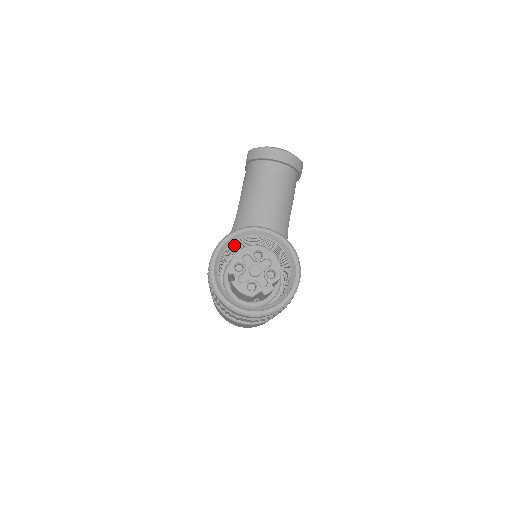
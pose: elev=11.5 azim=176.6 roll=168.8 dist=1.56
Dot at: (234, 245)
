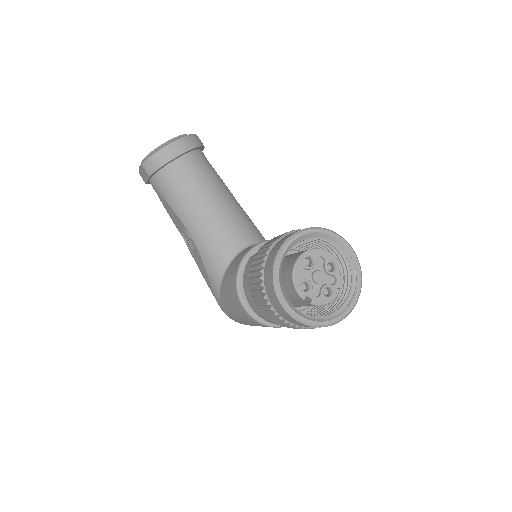
Dot at: occluded
